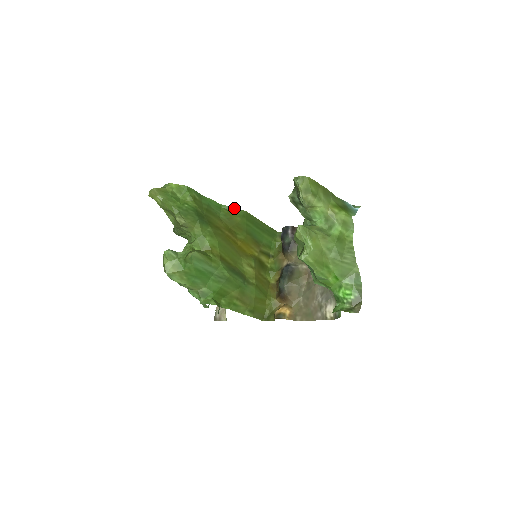
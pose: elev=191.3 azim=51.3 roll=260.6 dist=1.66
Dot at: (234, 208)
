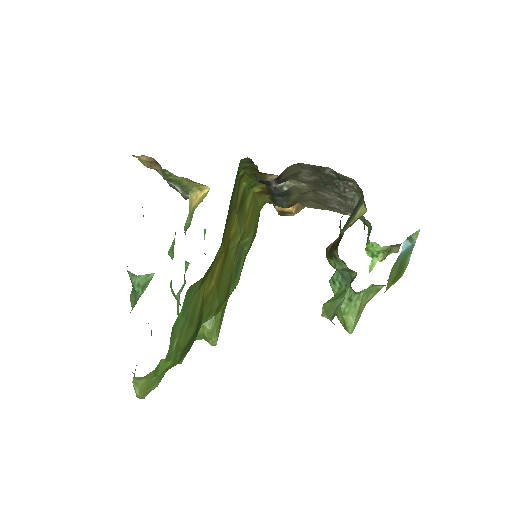
Dot at: occluded
